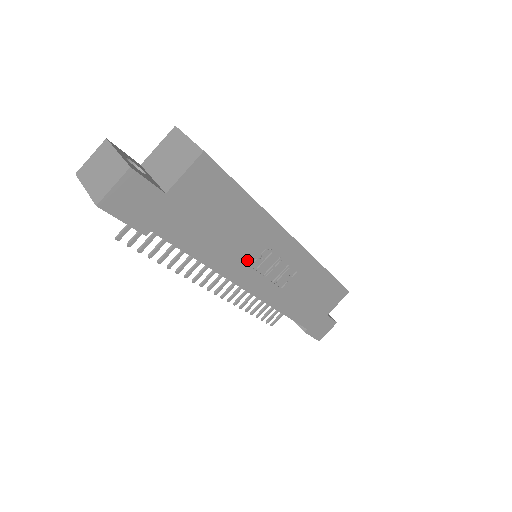
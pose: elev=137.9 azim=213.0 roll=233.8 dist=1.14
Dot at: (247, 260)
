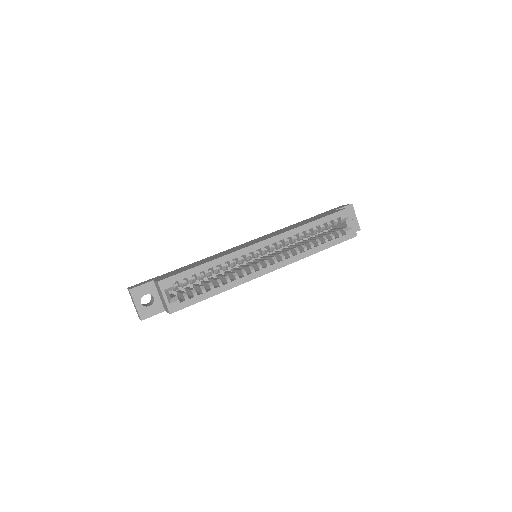
Dot at: occluded
